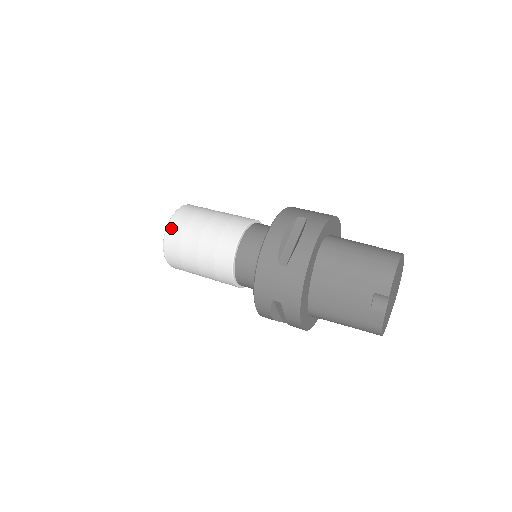
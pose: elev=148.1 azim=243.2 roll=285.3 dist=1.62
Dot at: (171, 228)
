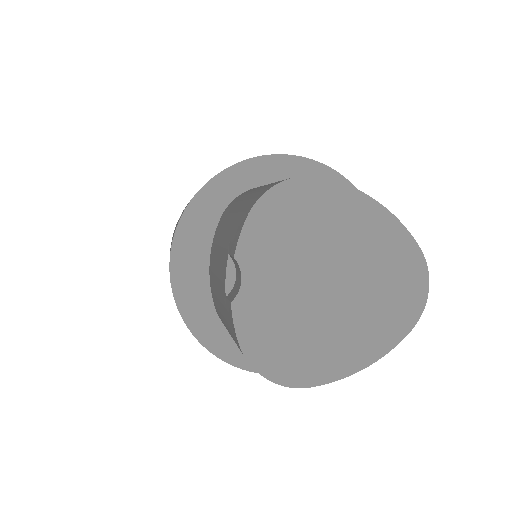
Dot at: occluded
